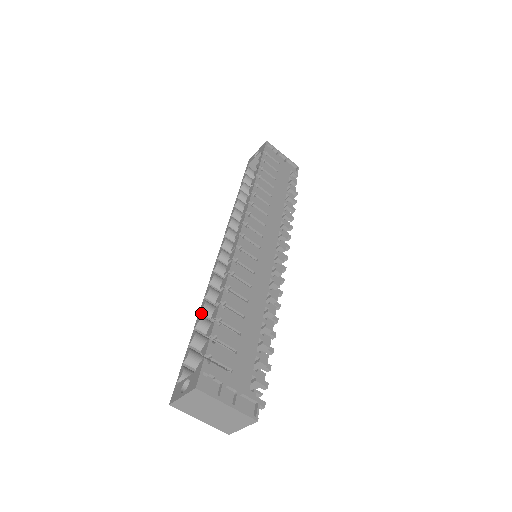
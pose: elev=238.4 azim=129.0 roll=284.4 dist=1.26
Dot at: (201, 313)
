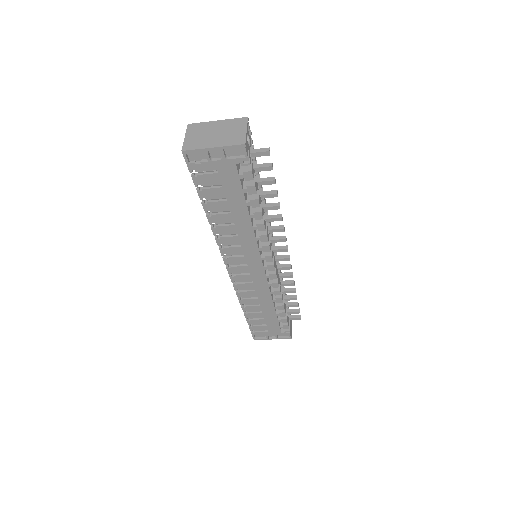
Dot at: occluded
